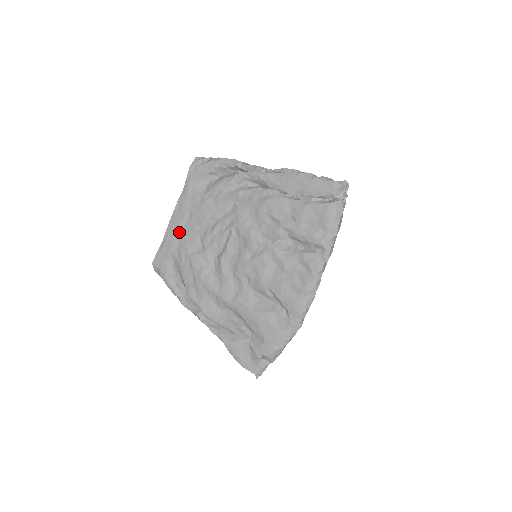
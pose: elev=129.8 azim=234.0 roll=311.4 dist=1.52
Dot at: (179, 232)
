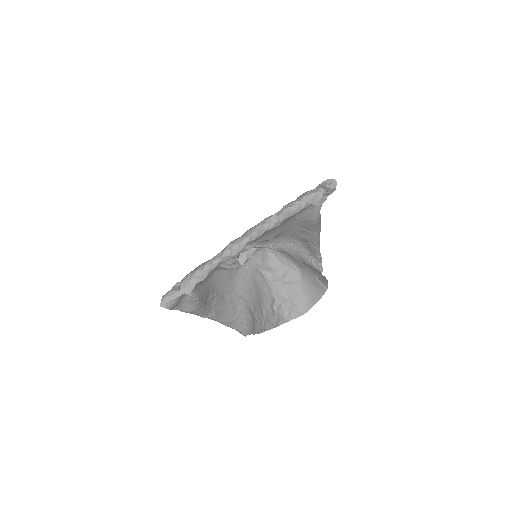
Dot at: occluded
